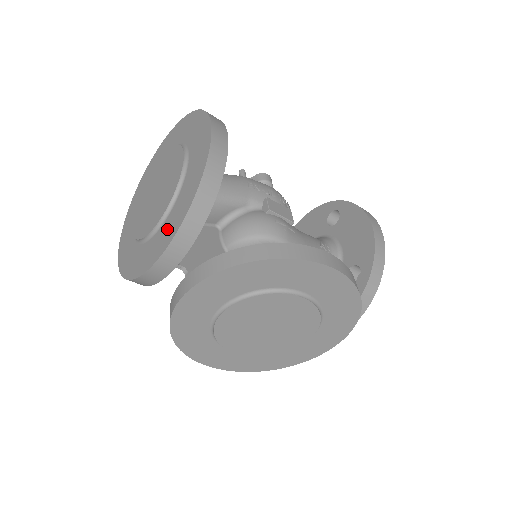
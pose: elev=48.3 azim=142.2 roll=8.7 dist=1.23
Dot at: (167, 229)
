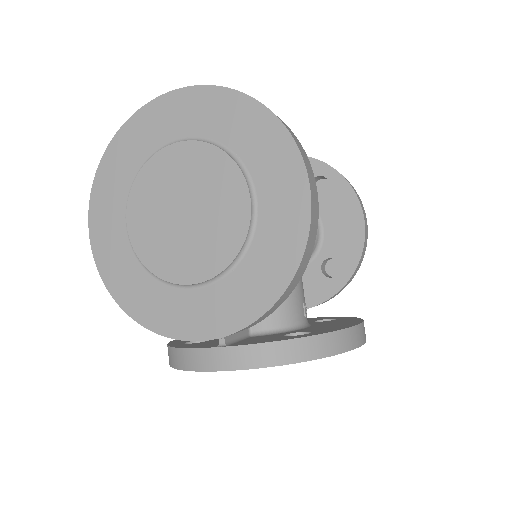
Dot at: (219, 305)
